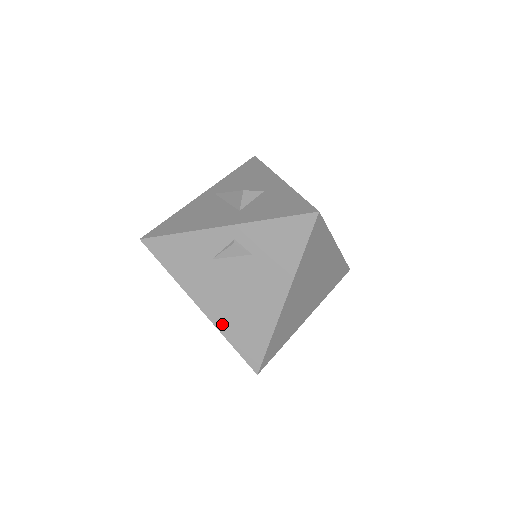
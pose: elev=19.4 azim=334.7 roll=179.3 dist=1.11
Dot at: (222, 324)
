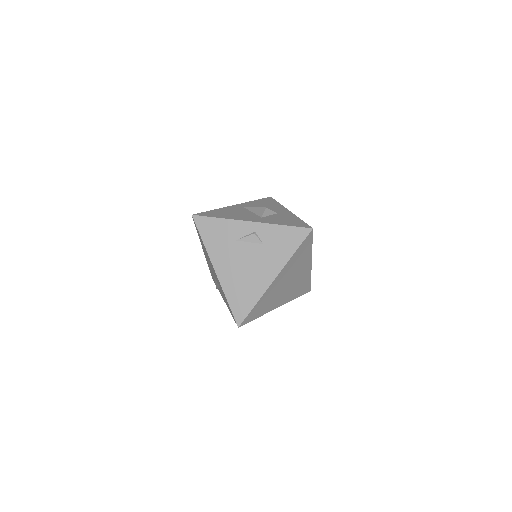
Dot at: (227, 286)
